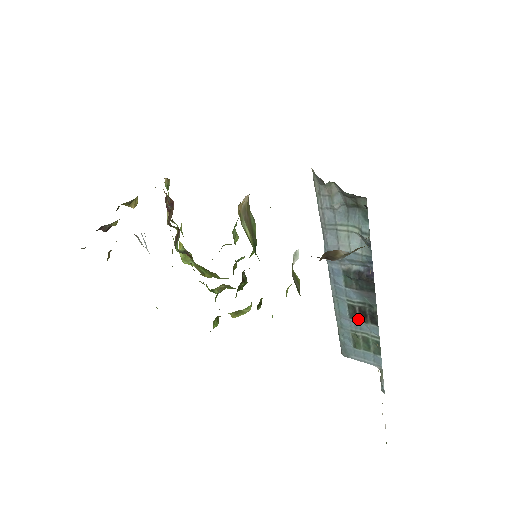
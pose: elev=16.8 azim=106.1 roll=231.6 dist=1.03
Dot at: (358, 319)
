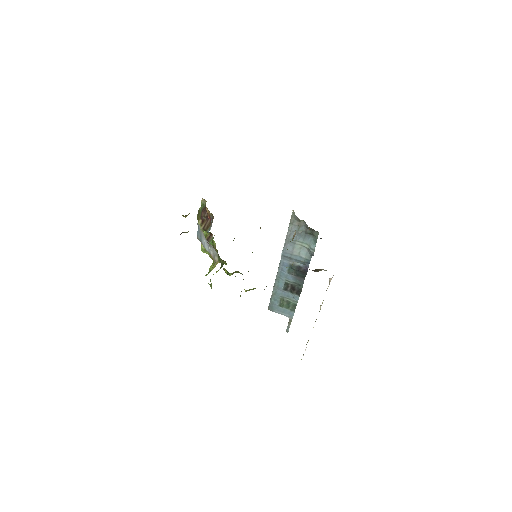
Dot at: (288, 291)
